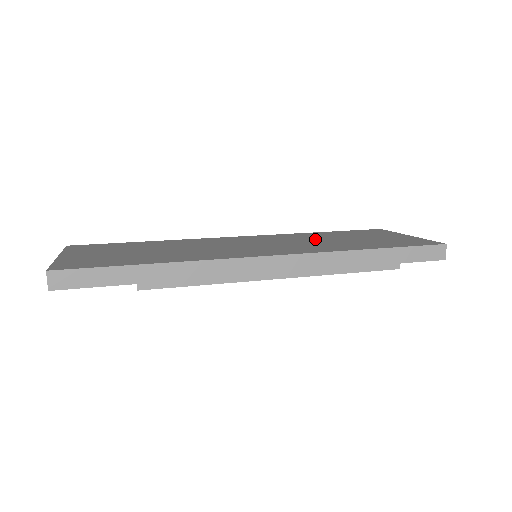
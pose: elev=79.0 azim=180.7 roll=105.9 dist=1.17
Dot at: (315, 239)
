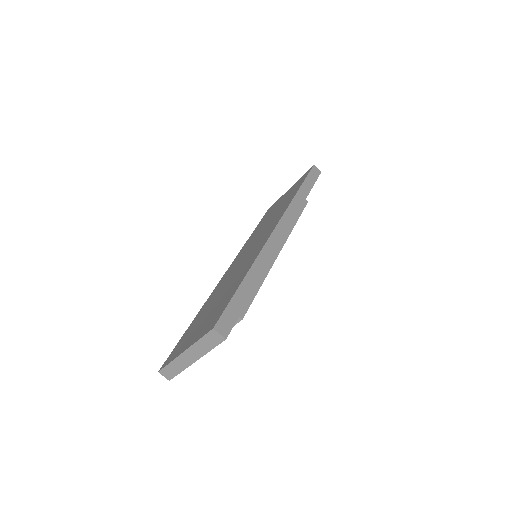
Dot at: occluded
